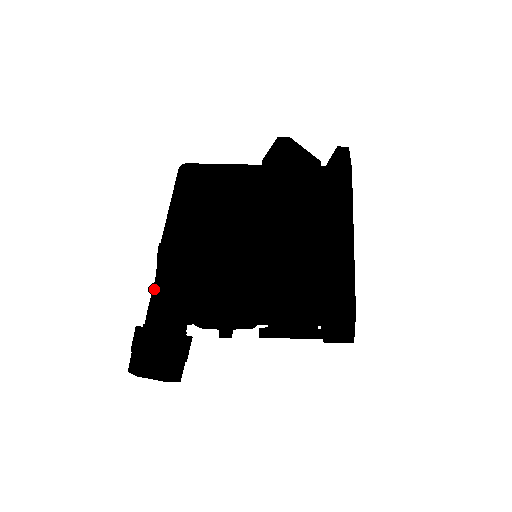
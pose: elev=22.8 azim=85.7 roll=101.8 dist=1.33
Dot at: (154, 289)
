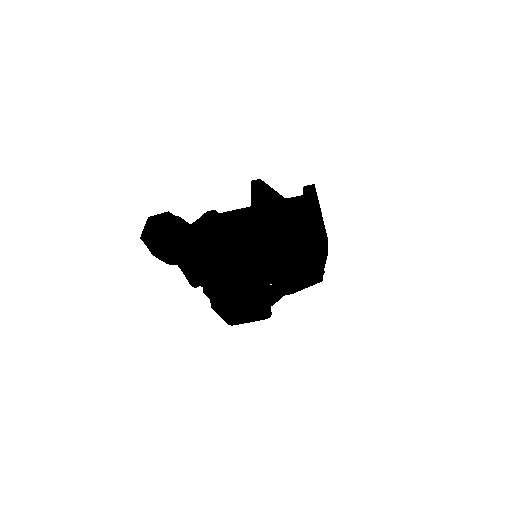
Dot at: occluded
